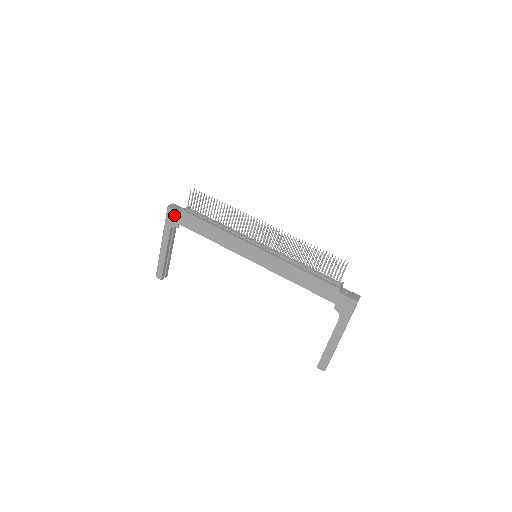
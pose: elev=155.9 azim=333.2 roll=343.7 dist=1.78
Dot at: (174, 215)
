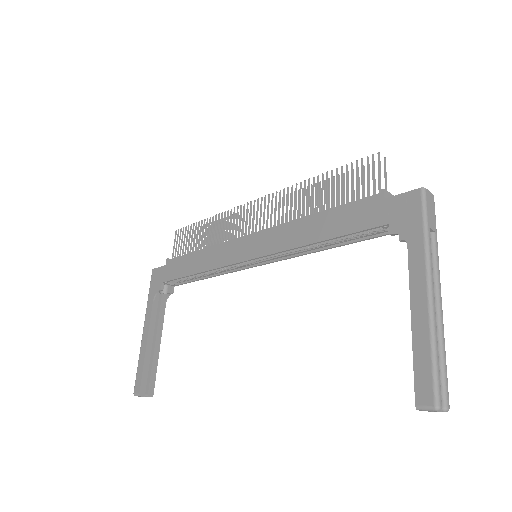
Dot at: (158, 274)
